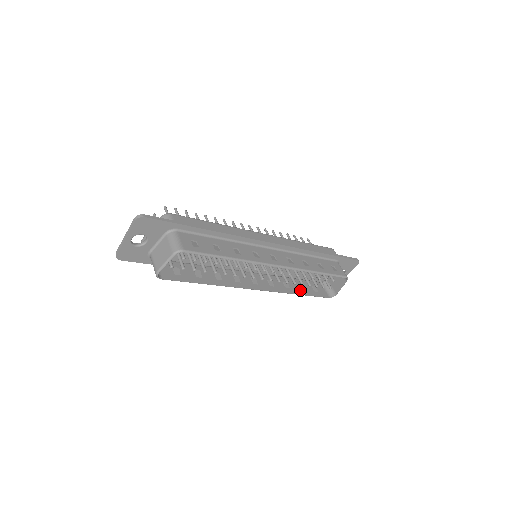
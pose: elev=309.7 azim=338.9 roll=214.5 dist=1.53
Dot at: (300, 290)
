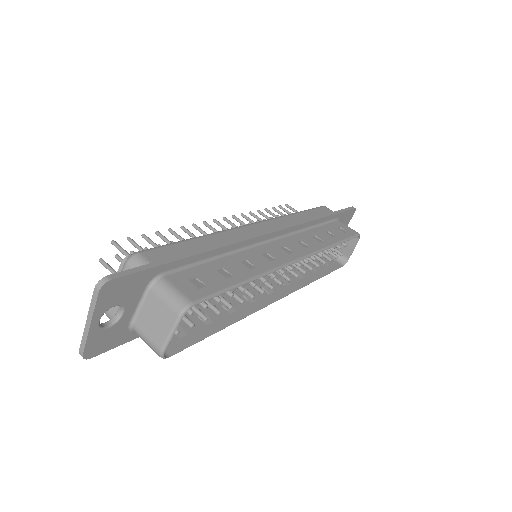
Dot at: (314, 273)
